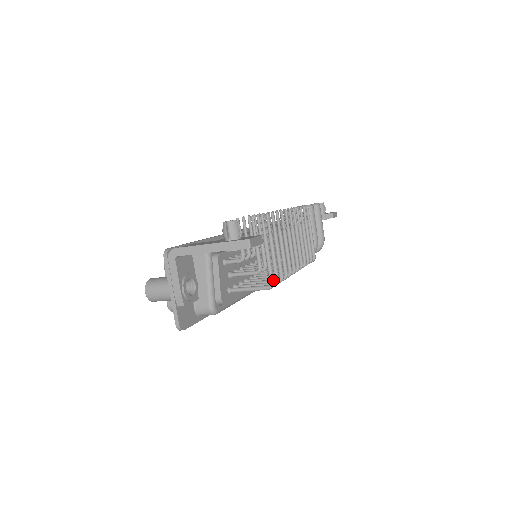
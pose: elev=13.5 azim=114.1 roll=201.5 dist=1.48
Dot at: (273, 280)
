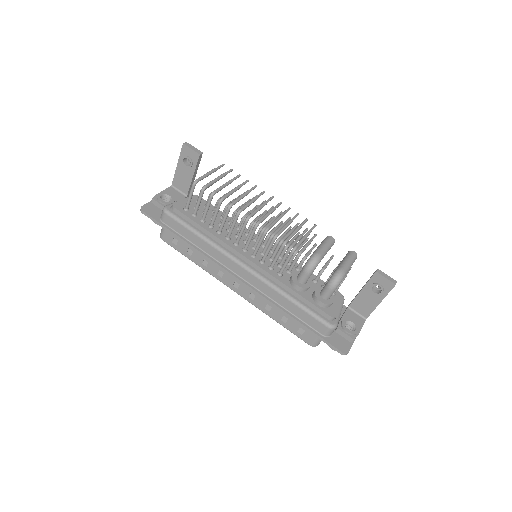
Dot at: (198, 179)
